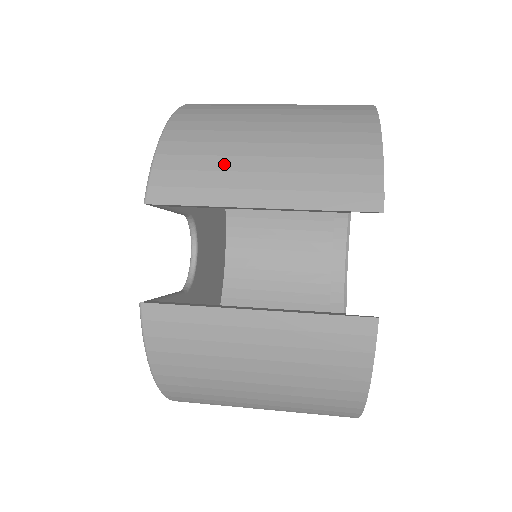
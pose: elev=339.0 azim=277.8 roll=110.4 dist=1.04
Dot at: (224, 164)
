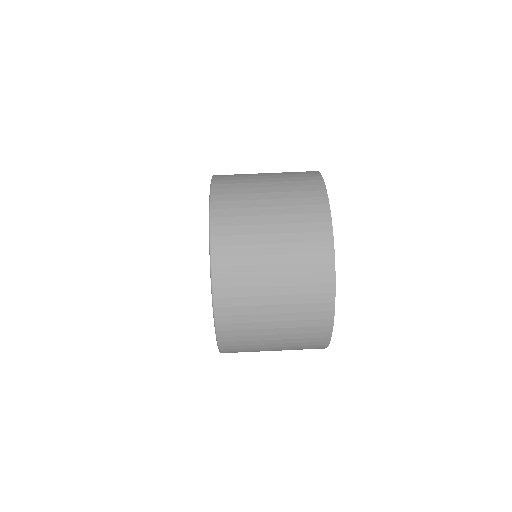
Dot at: occluded
